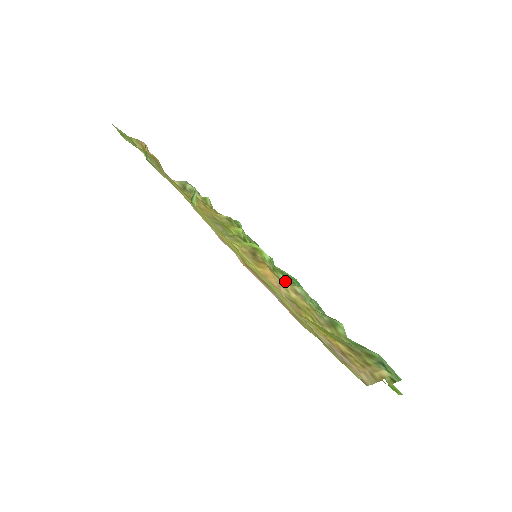
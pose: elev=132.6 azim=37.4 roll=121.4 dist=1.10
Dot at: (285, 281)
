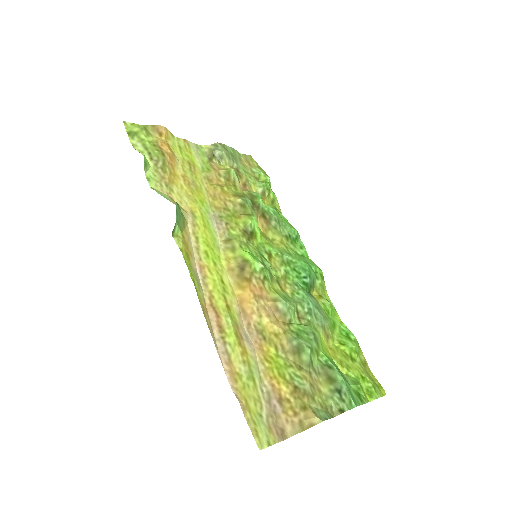
Dot at: (274, 291)
